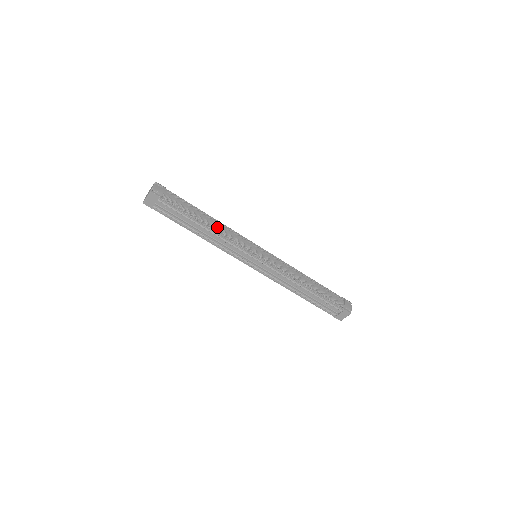
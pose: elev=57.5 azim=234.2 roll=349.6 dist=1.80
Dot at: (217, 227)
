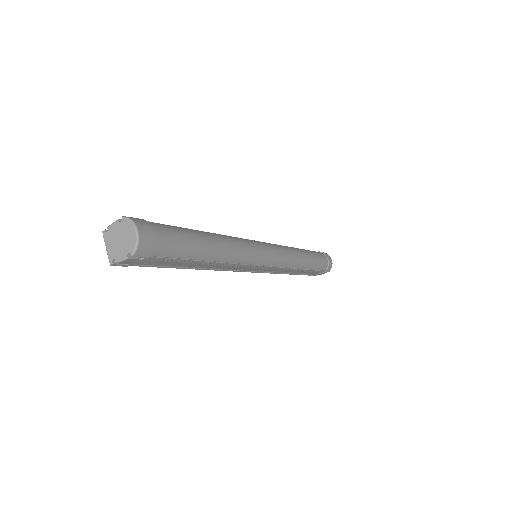
Dot at: (210, 268)
